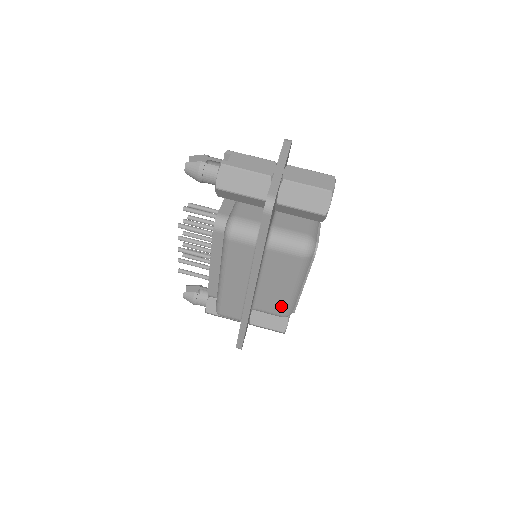
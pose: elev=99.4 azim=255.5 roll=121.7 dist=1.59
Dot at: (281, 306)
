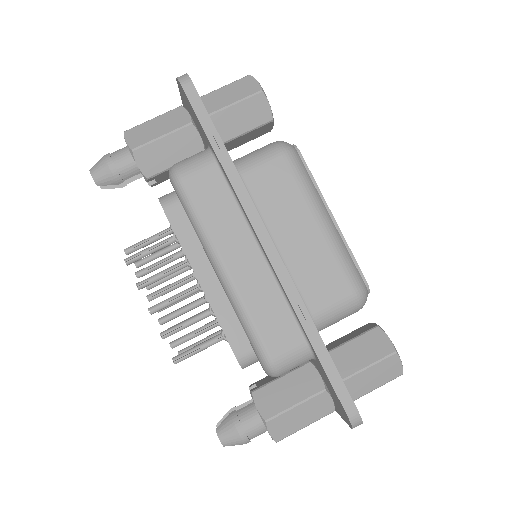
Dot at: (336, 272)
